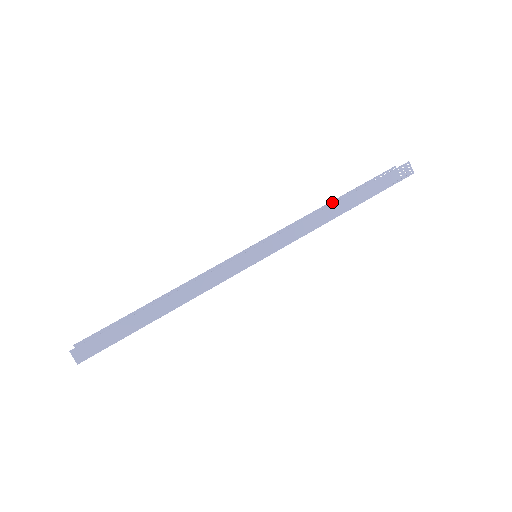
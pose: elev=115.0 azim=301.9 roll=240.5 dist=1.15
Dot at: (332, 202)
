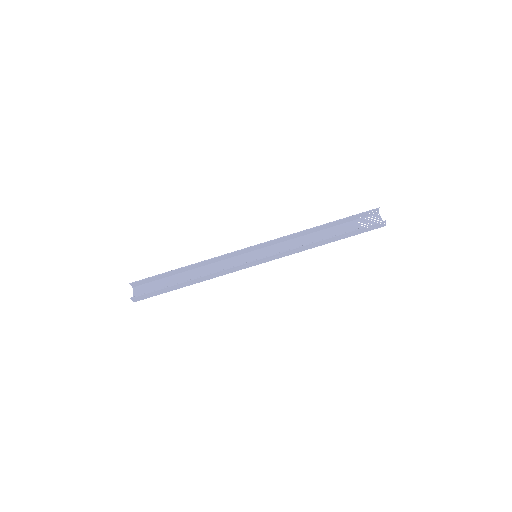
Dot at: (322, 225)
